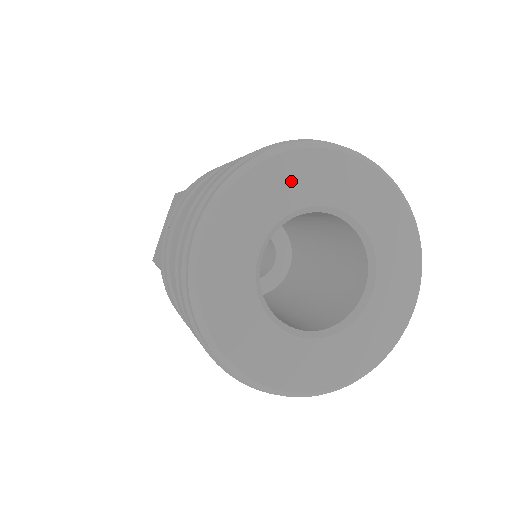
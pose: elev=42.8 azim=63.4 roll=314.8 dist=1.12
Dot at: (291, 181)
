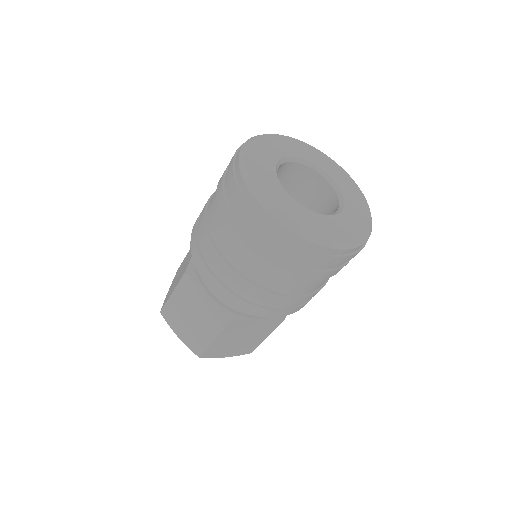
Dot at: (285, 145)
